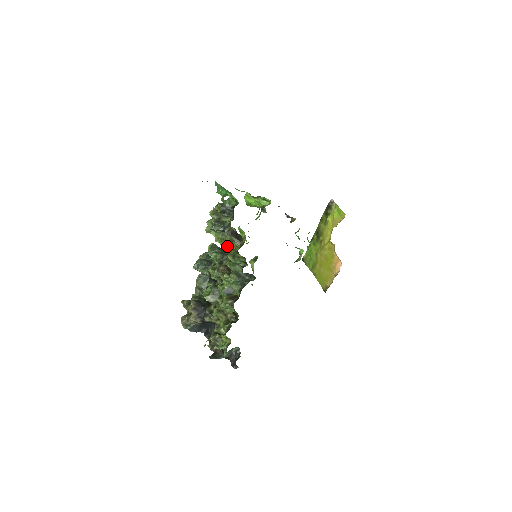
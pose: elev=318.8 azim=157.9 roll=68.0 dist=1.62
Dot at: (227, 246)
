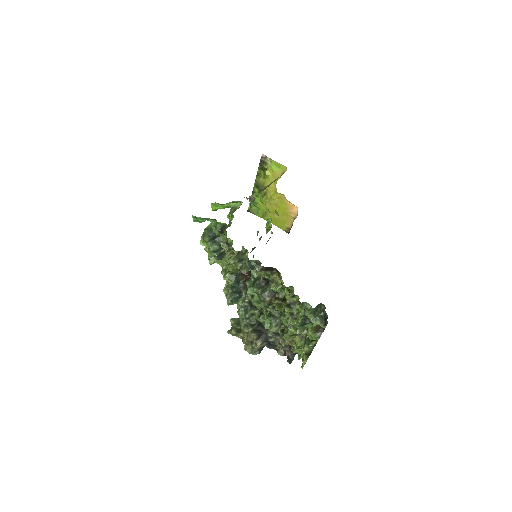
Dot at: (255, 276)
